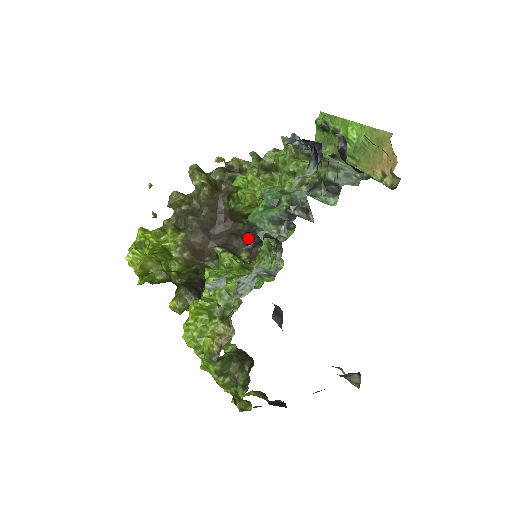
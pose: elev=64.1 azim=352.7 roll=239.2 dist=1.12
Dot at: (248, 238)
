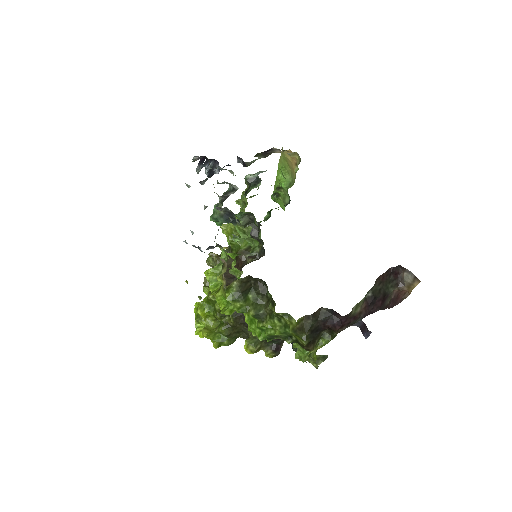
Dot at: occluded
